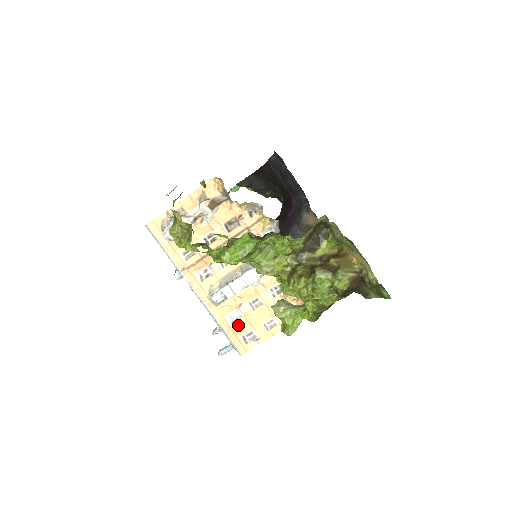
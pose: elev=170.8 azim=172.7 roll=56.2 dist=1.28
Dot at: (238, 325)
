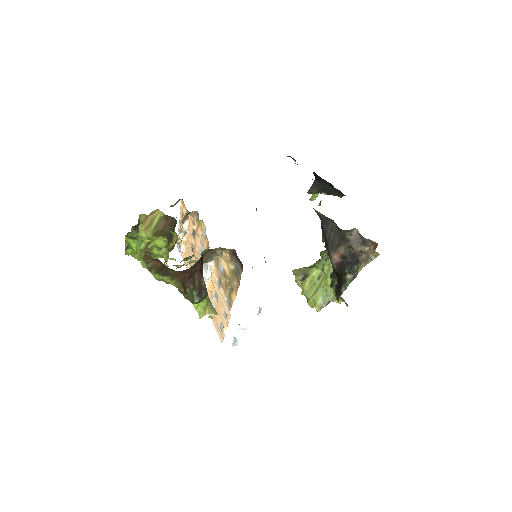
Dot at: (216, 316)
